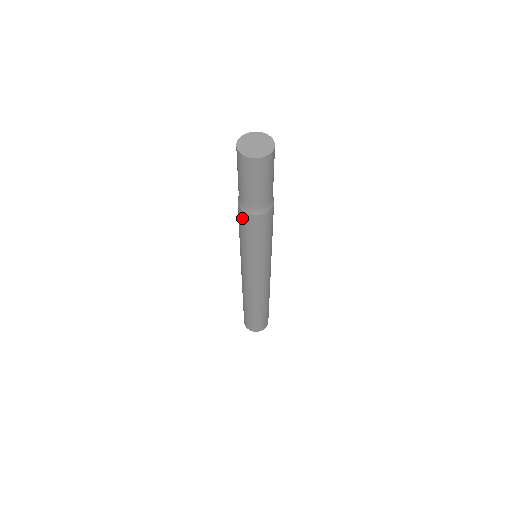
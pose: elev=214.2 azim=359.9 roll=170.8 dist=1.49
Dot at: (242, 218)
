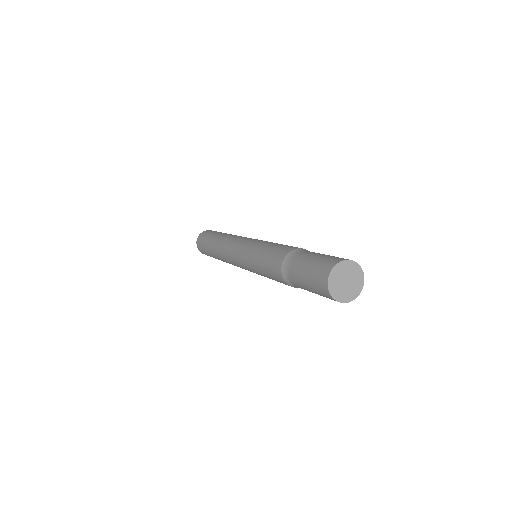
Dot at: (275, 270)
